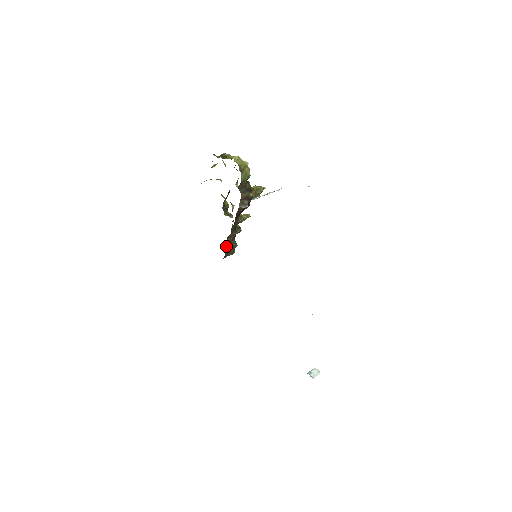
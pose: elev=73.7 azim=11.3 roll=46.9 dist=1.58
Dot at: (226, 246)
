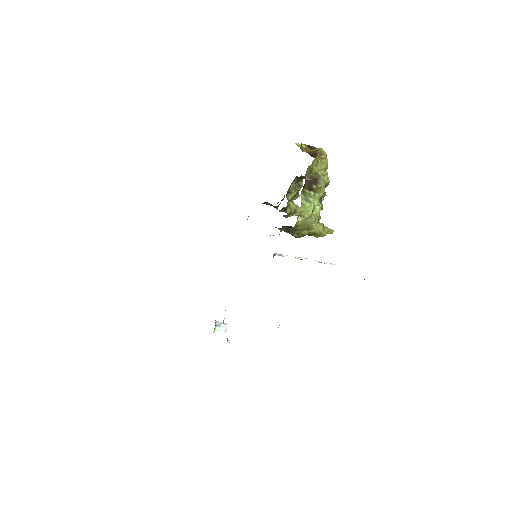
Dot at: occluded
